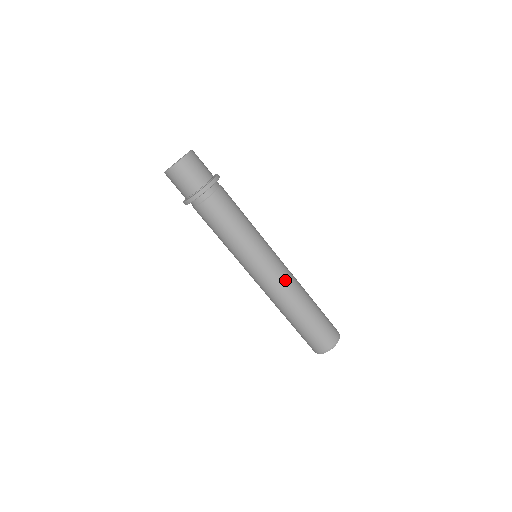
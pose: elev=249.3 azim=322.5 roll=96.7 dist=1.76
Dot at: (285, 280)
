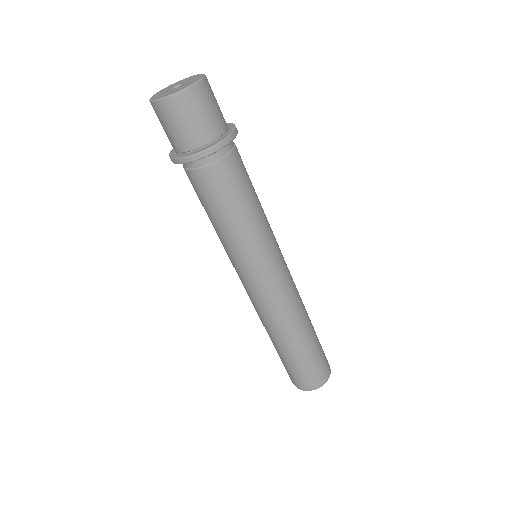
Dot at: (294, 292)
